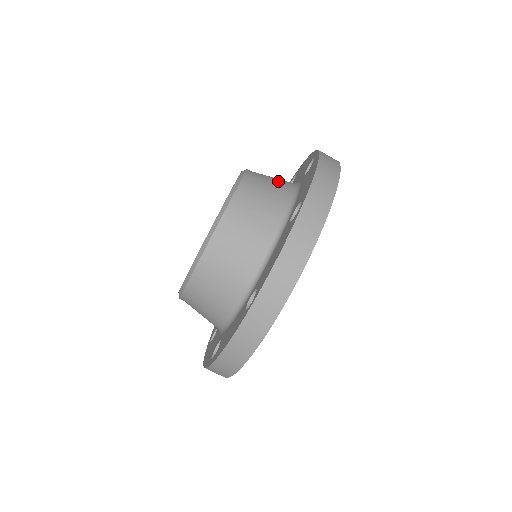
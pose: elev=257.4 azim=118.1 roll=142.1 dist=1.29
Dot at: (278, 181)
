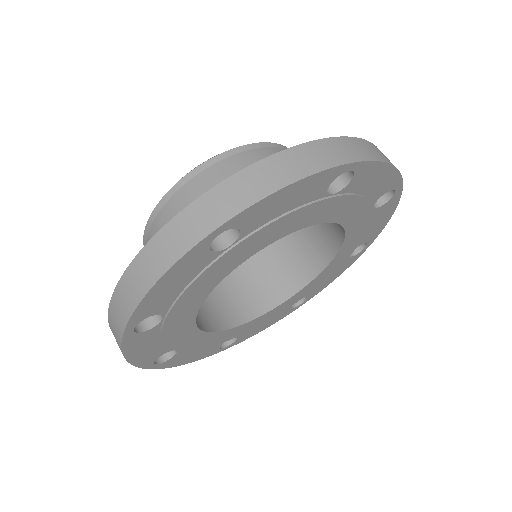
Dot at: occluded
